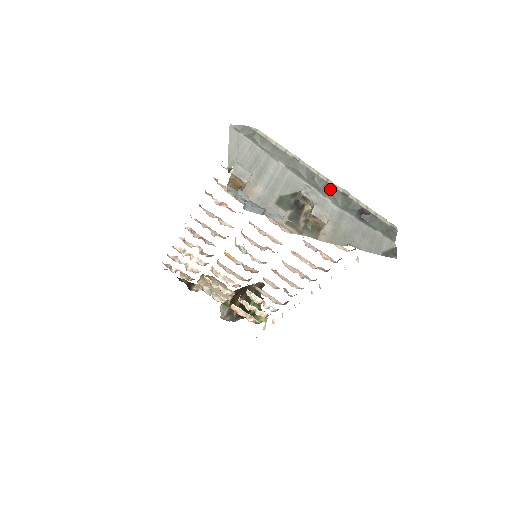
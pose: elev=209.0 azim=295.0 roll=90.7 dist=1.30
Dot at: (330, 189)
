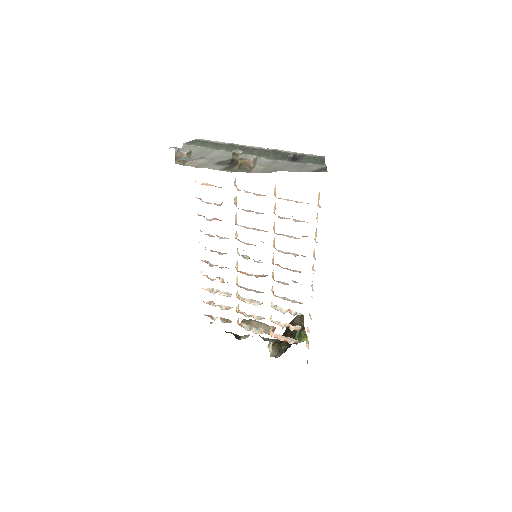
Dot at: (262, 152)
